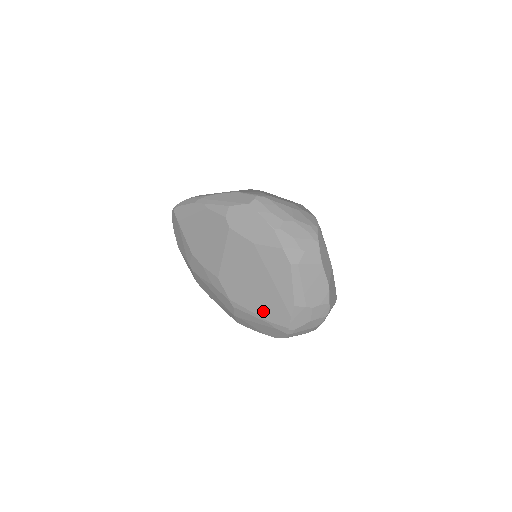
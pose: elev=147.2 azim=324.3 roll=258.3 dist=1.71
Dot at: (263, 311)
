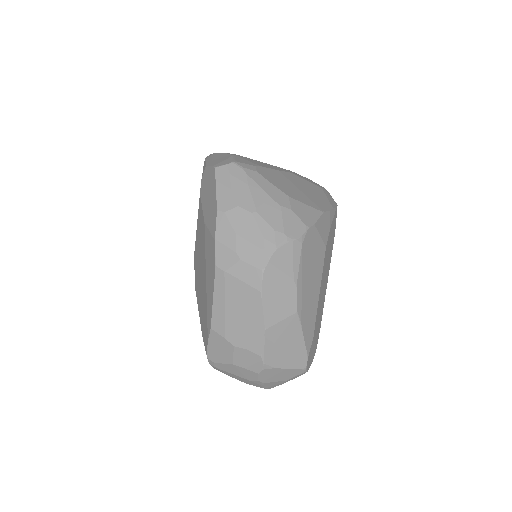
Dot at: (201, 318)
